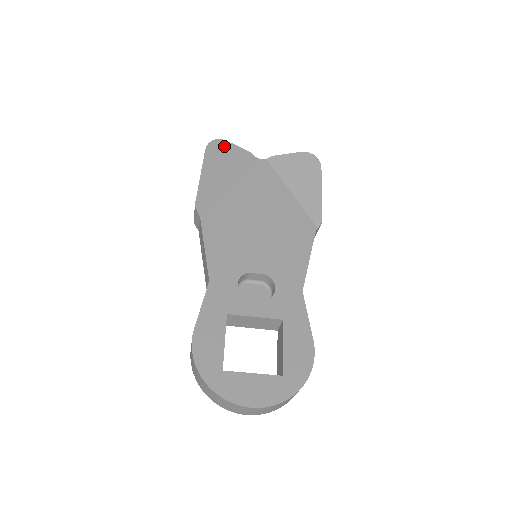
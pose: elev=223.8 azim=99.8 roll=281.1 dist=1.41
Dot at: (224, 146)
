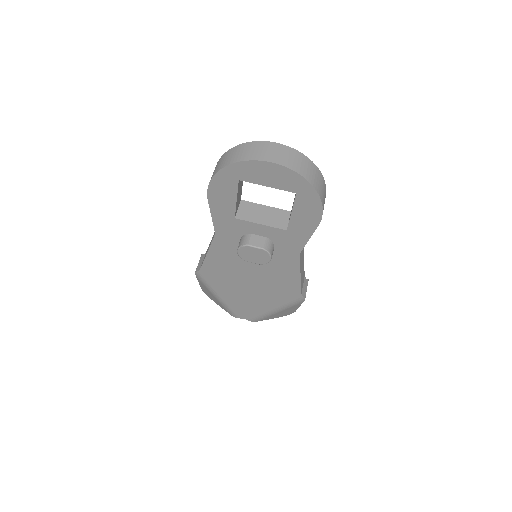
Dot at: occluded
